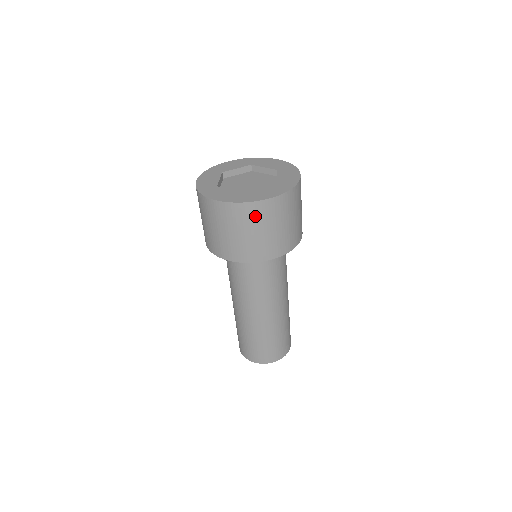
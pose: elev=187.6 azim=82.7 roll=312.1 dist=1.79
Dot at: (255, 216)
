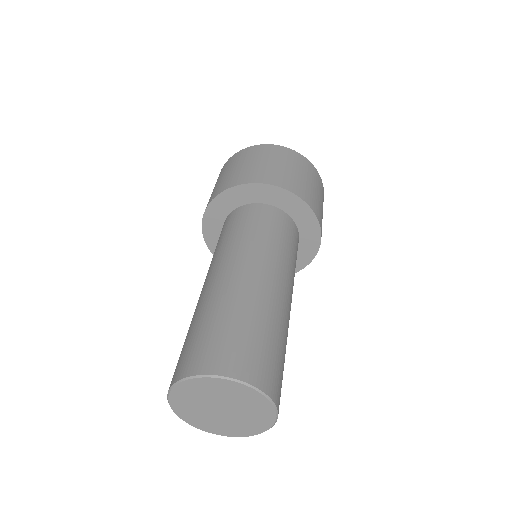
Dot at: (245, 155)
